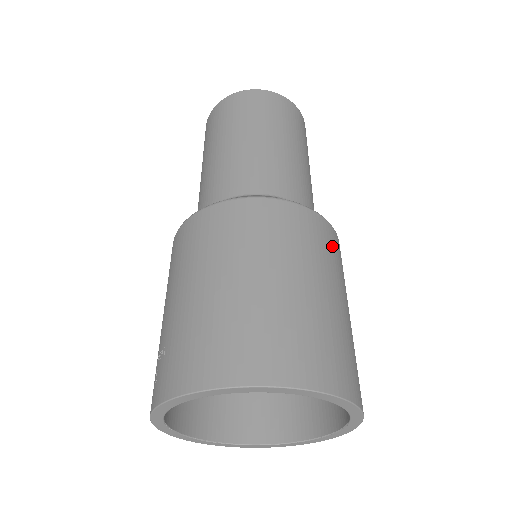
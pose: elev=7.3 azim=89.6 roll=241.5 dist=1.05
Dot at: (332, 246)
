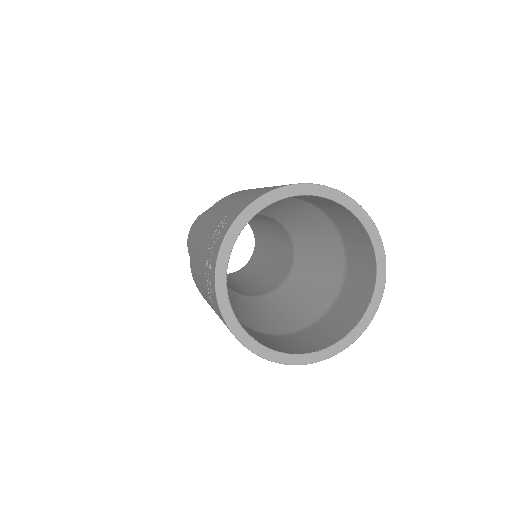
Dot at: occluded
